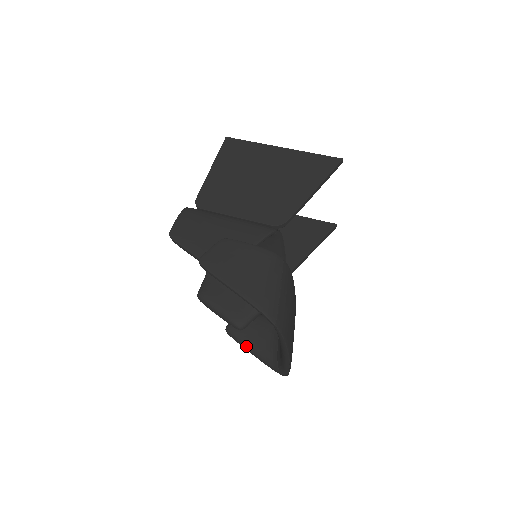
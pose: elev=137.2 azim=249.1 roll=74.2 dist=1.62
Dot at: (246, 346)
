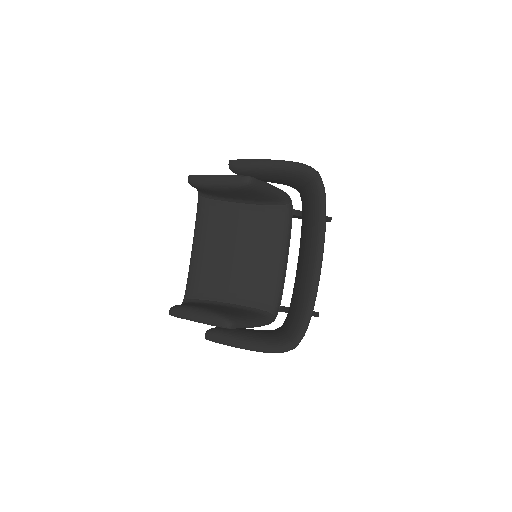
Dot at: (237, 337)
